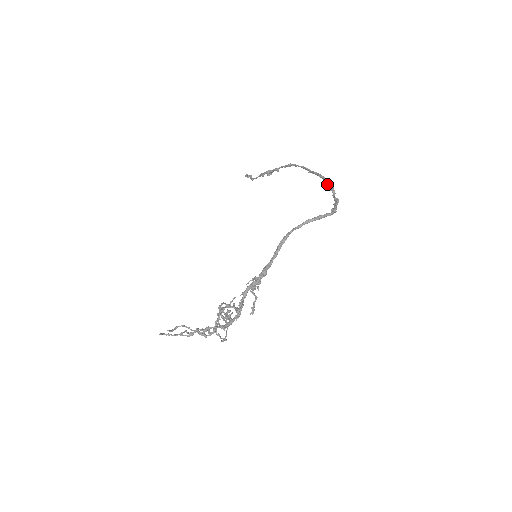
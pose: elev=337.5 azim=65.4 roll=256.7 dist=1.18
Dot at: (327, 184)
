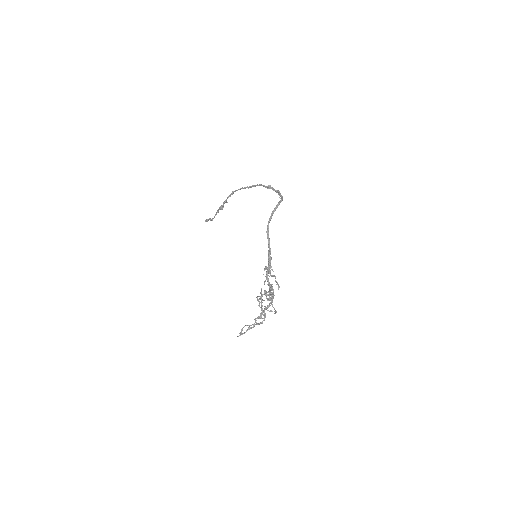
Dot at: (265, 187)
